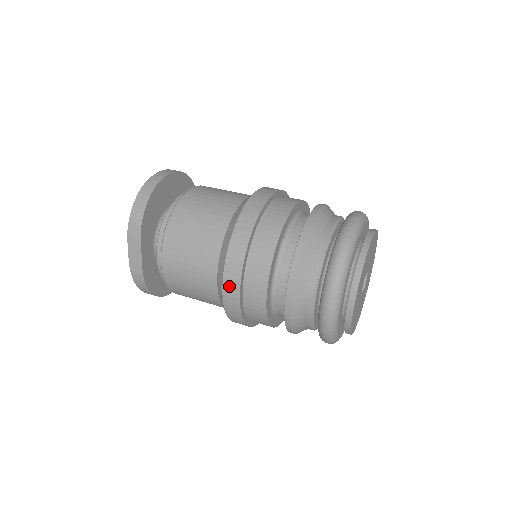
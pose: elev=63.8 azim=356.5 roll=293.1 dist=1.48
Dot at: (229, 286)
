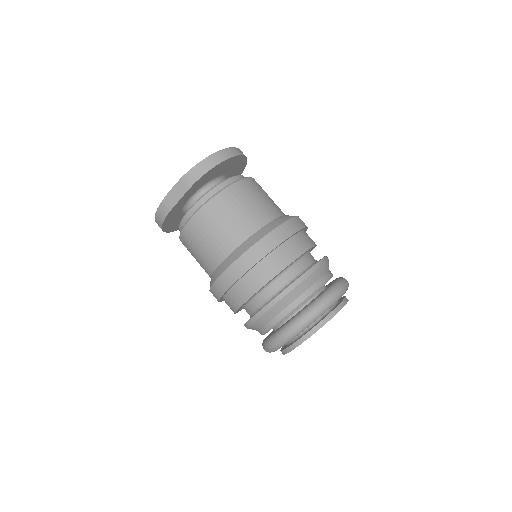
Dot at: (233, 271)
